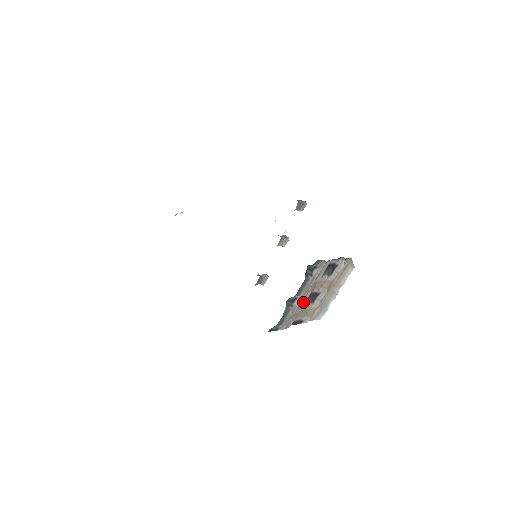
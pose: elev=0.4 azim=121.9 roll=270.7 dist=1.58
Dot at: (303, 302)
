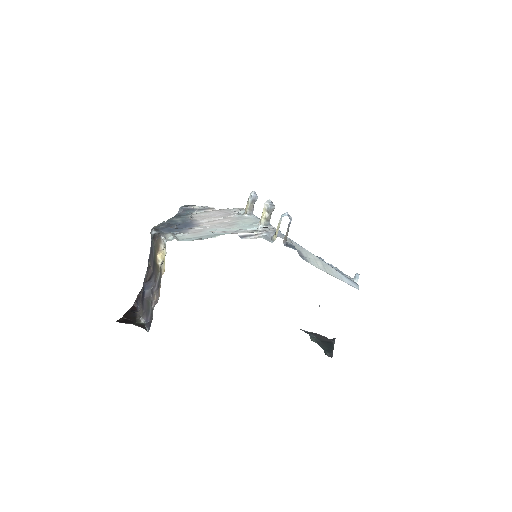
Dot at: occluded
